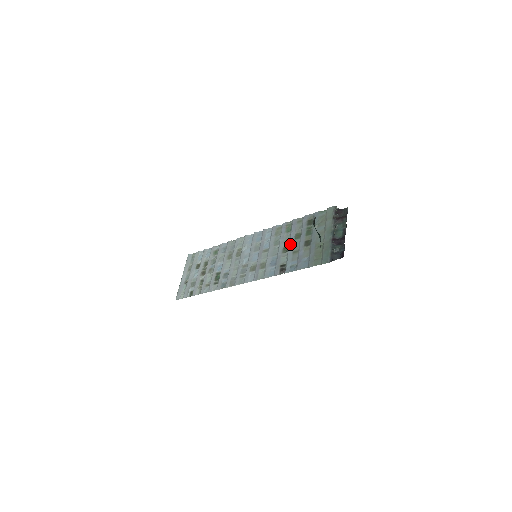
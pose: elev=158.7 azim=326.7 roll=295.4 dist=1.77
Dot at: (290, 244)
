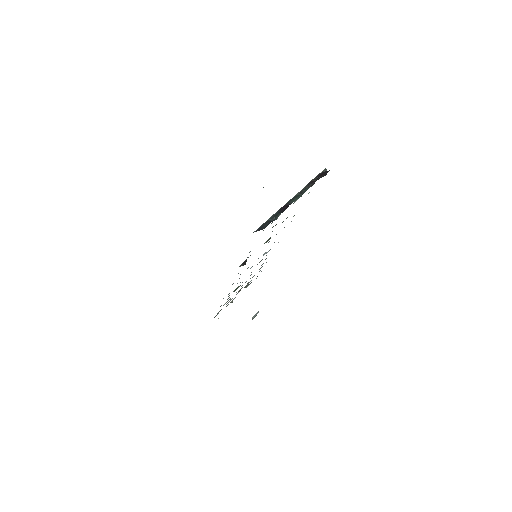
Dot at: occluded
